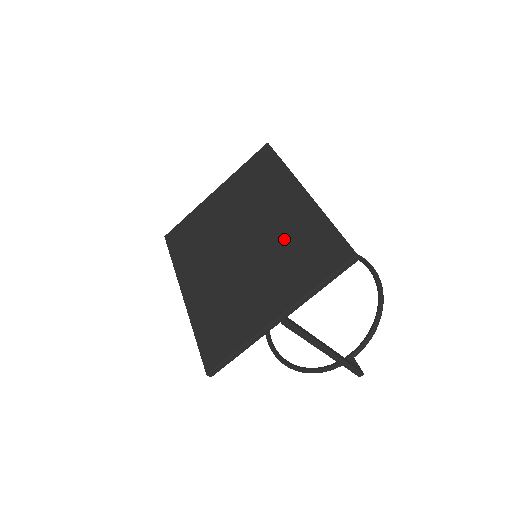
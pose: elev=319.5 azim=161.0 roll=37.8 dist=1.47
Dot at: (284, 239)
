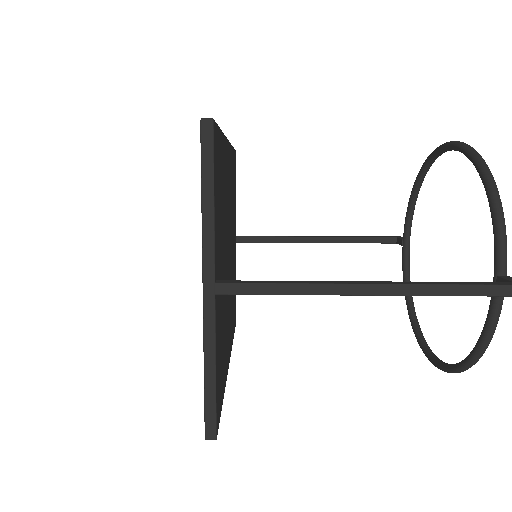
Dot at: occluded
